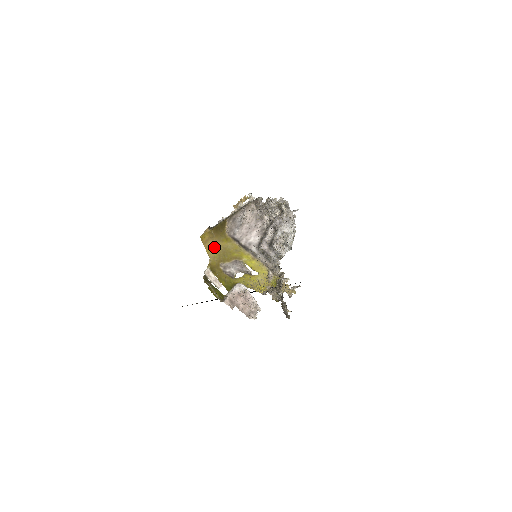
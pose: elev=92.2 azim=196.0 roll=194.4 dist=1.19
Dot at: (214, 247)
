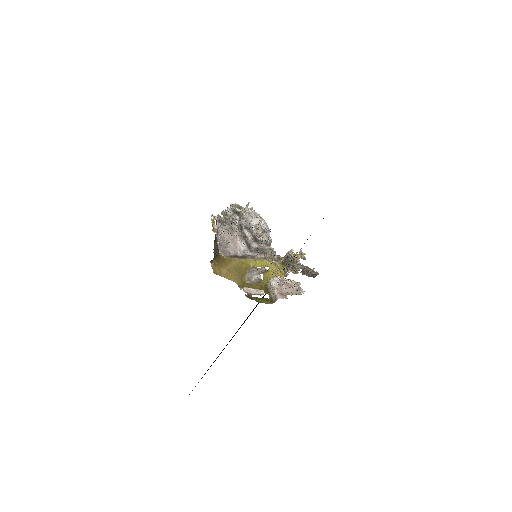
Dot at: (228, 272)
